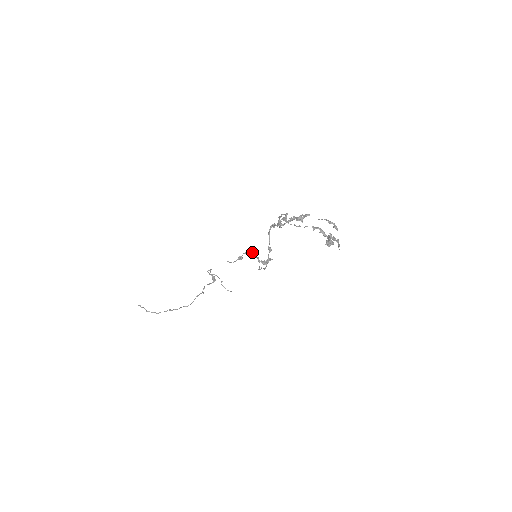
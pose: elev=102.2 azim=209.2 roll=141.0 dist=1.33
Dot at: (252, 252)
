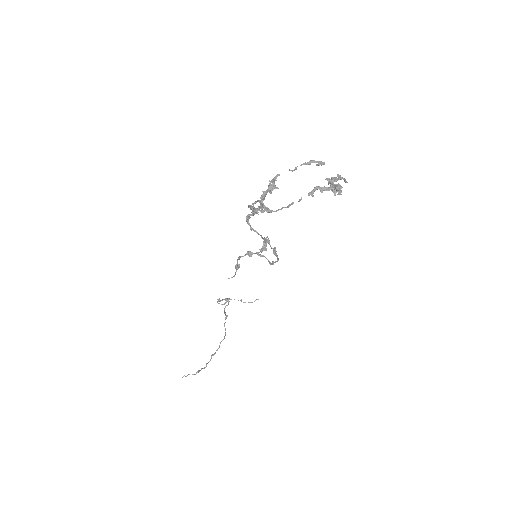
Dot at: occluded
